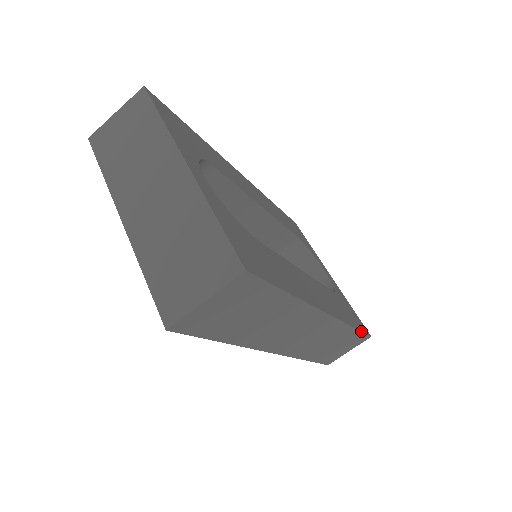
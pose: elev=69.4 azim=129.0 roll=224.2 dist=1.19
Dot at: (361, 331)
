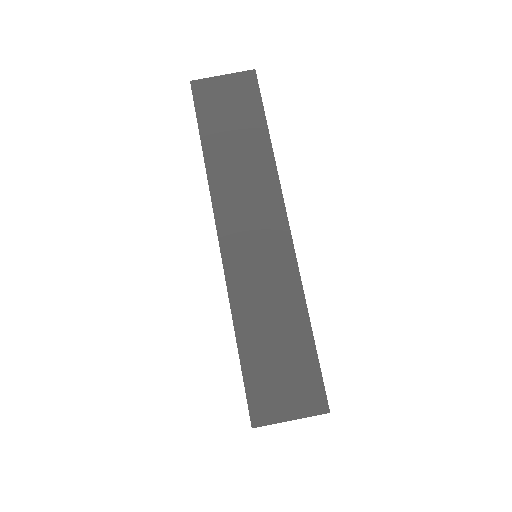
Dot at: occluded
